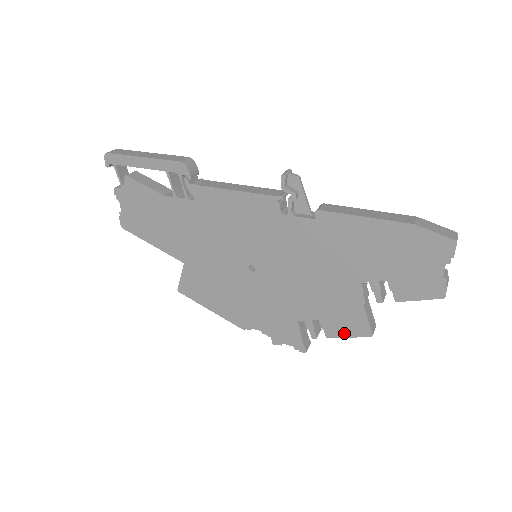
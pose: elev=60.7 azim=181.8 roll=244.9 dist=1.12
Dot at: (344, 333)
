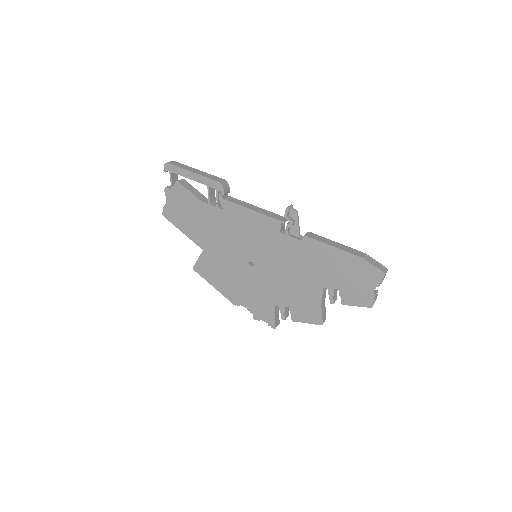
Dot at: (304, 319)
